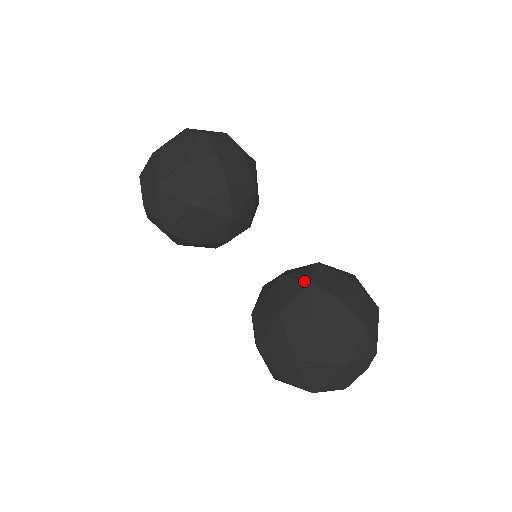
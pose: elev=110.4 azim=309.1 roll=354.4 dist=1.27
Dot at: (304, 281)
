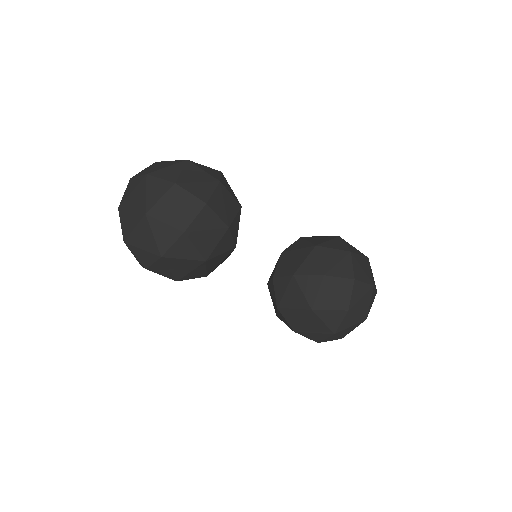
Dot at: (319, 275)
